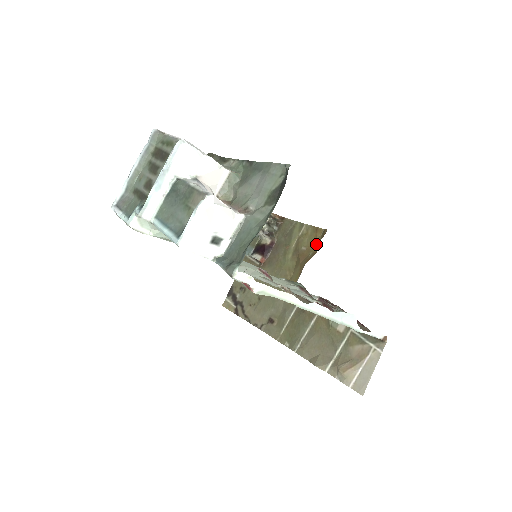
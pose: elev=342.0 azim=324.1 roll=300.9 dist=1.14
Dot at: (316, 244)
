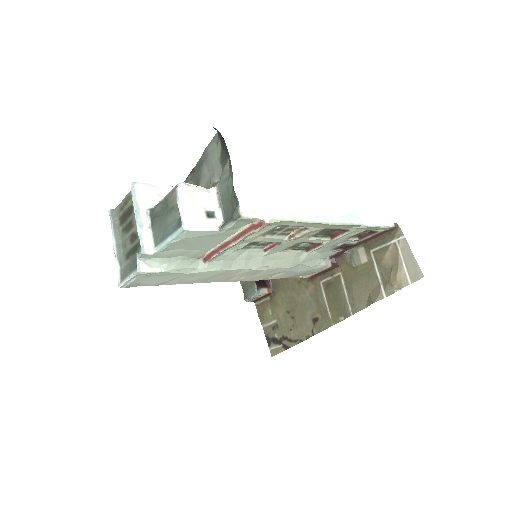
Dot at: occluded
